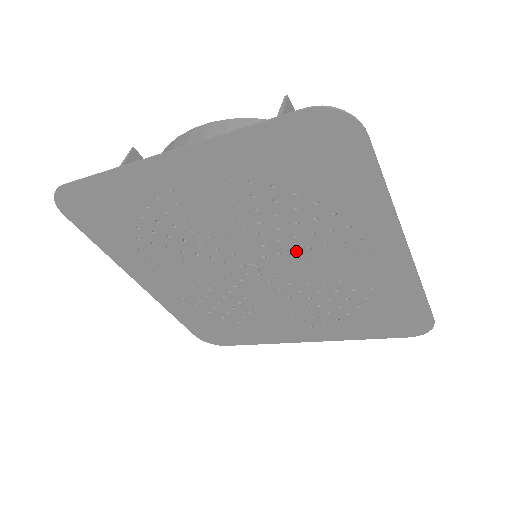
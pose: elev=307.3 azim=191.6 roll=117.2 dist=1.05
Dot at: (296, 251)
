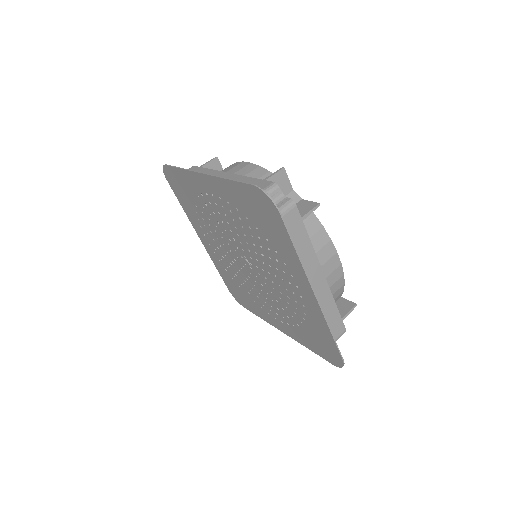
Dot at: (264, 264)
